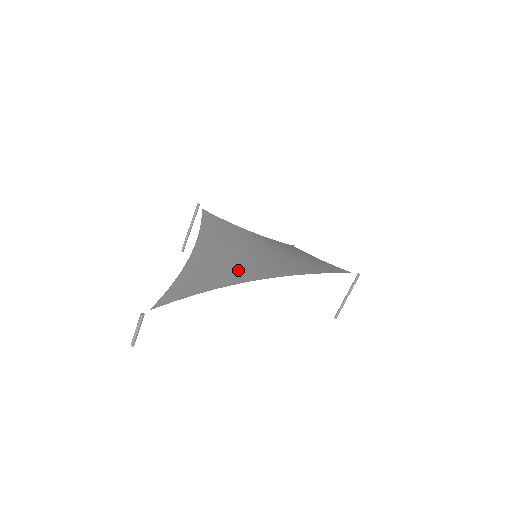
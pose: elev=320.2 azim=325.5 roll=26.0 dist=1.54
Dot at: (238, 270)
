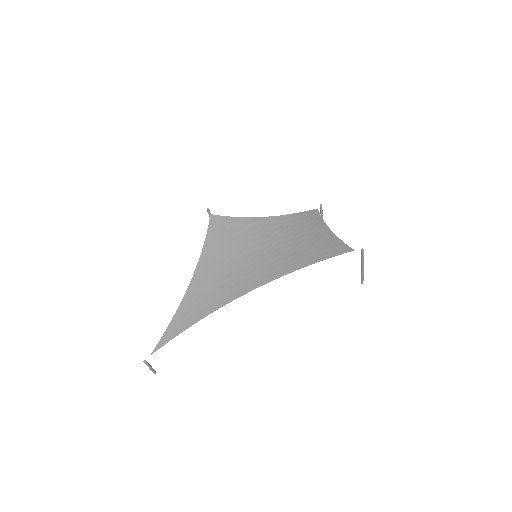
Dot at: (230, 285)
